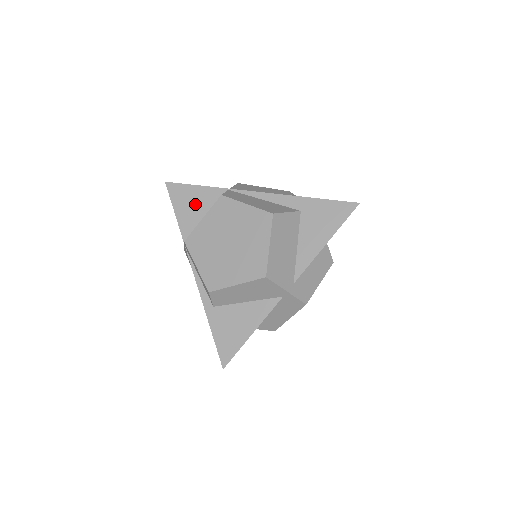
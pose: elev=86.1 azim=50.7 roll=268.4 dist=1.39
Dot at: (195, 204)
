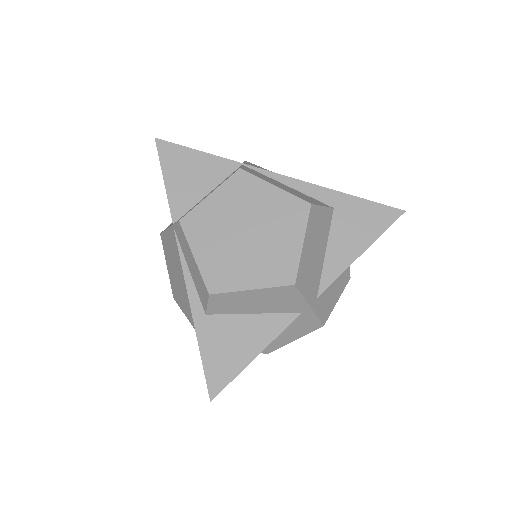
Dot at: (194, 175)
